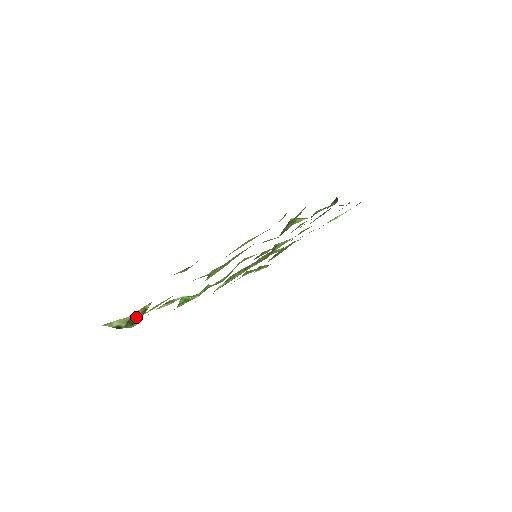
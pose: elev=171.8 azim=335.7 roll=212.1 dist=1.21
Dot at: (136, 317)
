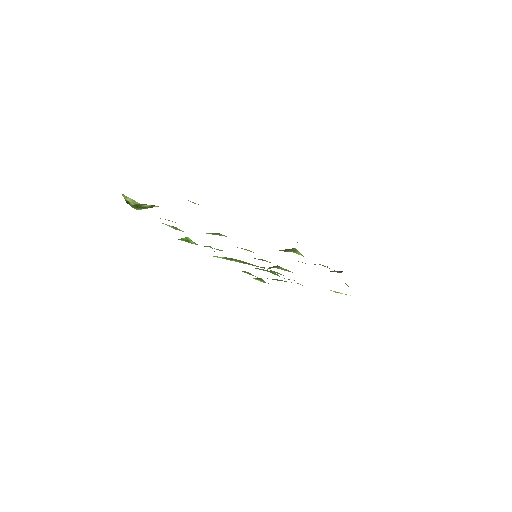
Dot at: (143, 206)
